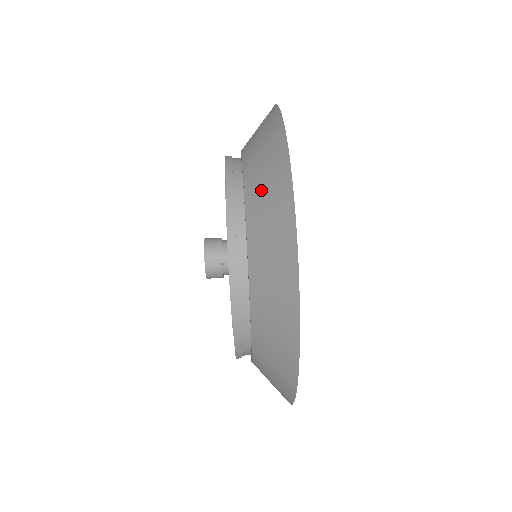
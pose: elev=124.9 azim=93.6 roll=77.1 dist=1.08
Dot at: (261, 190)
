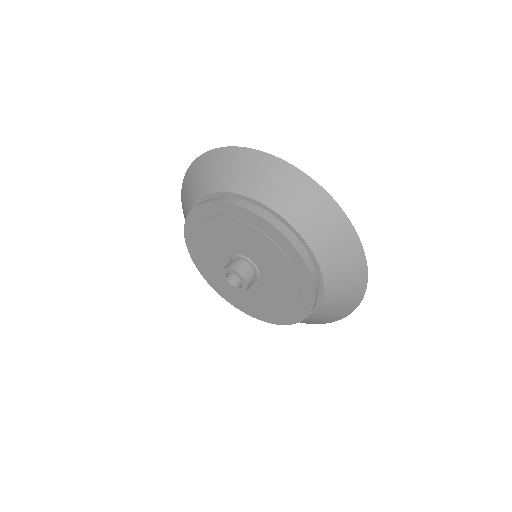
Dot at: (209, 177)
